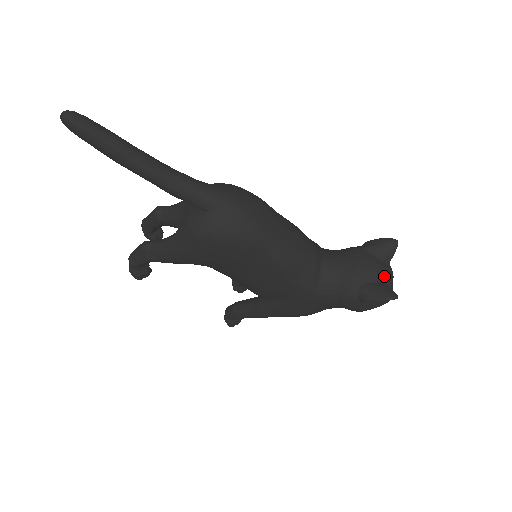
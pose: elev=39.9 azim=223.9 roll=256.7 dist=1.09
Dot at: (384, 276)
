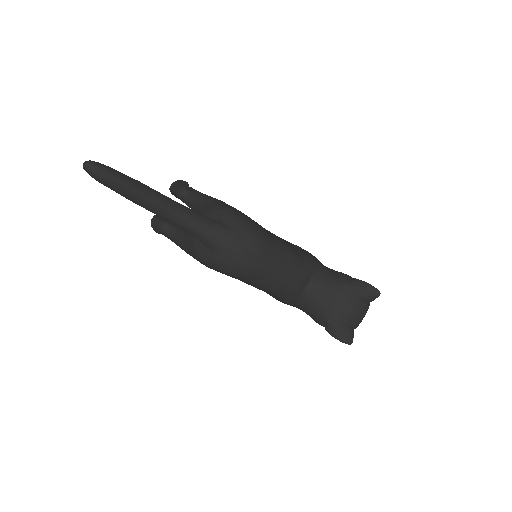
Dot at: (353, 317)
